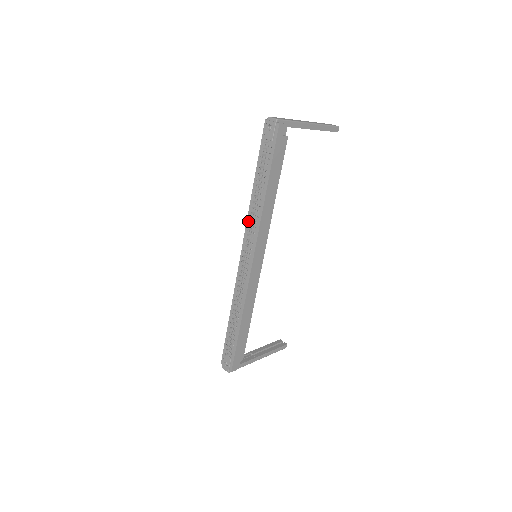
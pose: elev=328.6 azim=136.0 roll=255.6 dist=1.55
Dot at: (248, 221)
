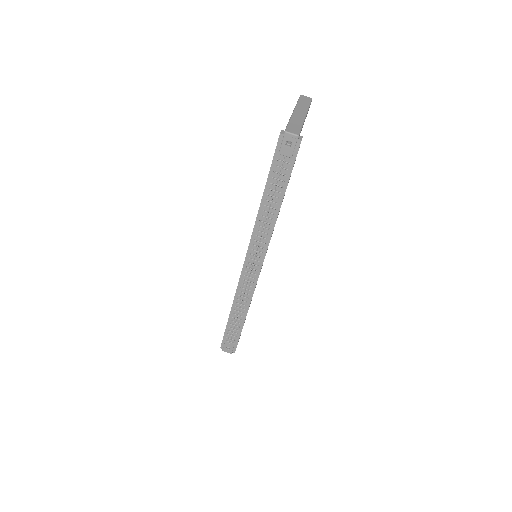
Dot at: (255, 232)
